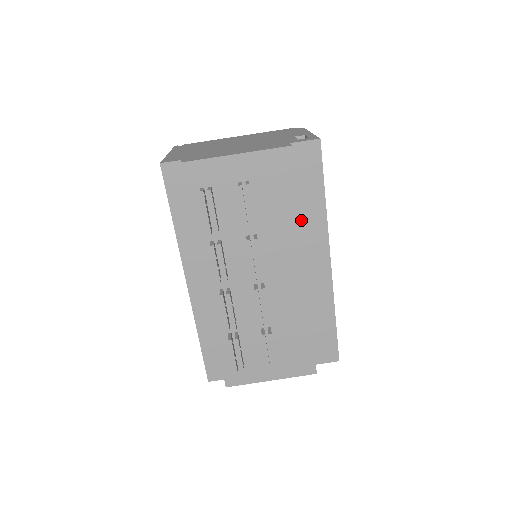
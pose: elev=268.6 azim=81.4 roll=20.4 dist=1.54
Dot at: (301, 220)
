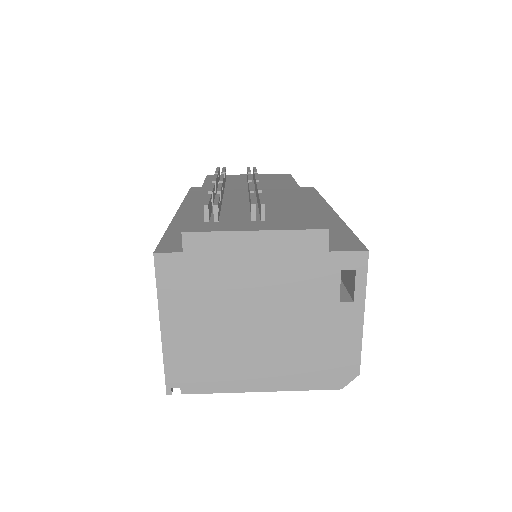
Dot at: occluded
